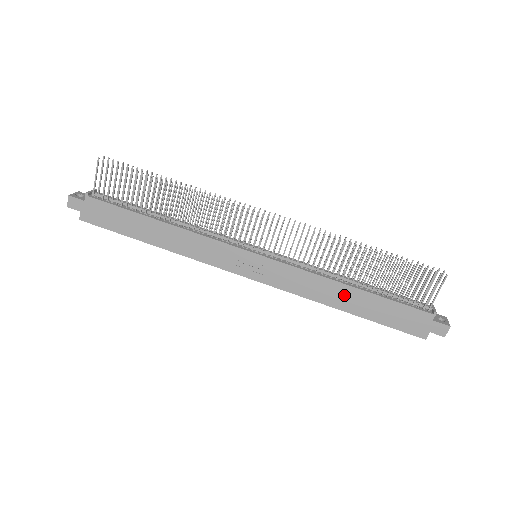
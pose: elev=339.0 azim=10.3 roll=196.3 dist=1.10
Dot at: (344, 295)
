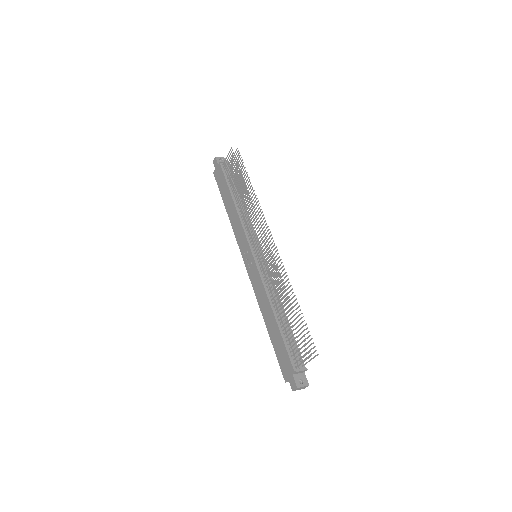
Dot at: (269, 315)
